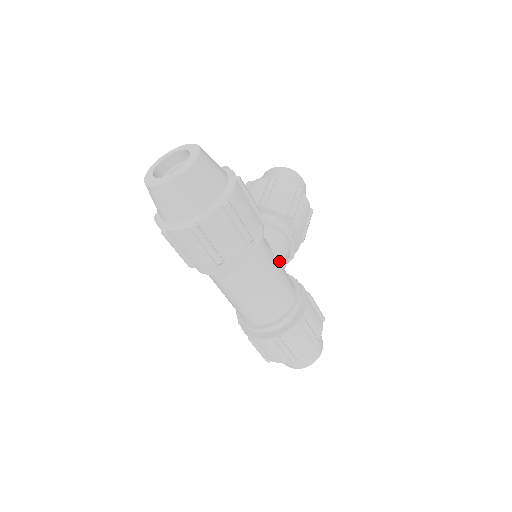
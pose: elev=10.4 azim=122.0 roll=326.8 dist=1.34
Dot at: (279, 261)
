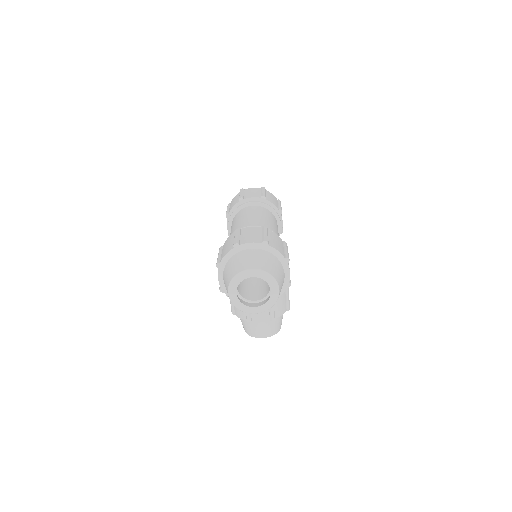
Dot at: occluded
